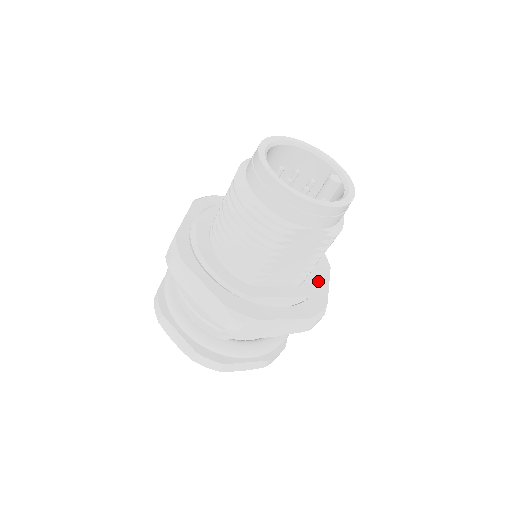
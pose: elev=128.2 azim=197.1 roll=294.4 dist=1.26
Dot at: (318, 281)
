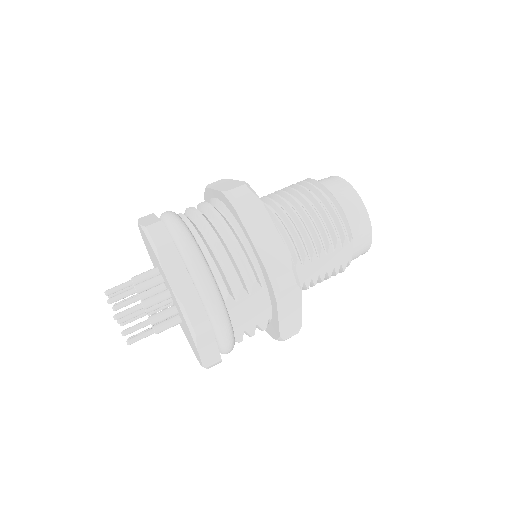
Dot at: occluded
